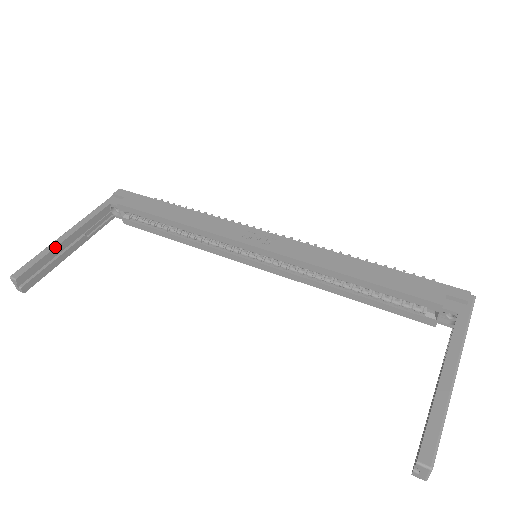
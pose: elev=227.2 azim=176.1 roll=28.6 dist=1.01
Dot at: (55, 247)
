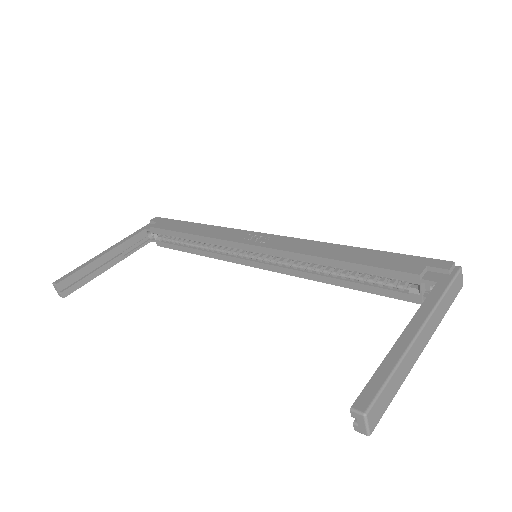
Dot at: (93, 261)
